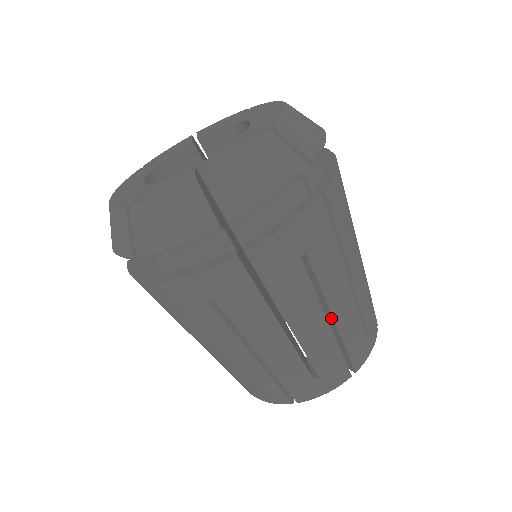
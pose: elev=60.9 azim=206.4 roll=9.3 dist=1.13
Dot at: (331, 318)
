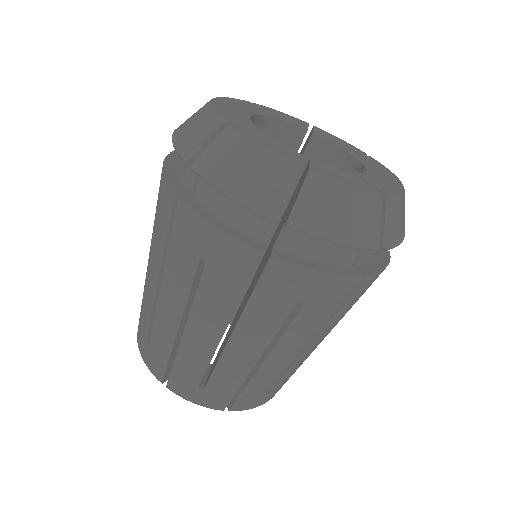
Dot at: occluded
